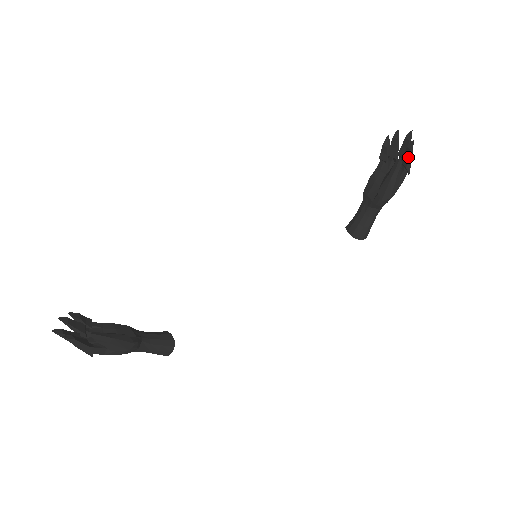
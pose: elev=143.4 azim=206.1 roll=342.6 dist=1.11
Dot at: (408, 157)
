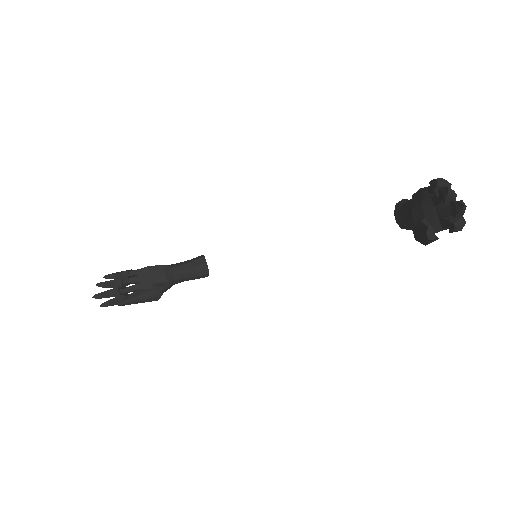
Dot at: (449, 232)
